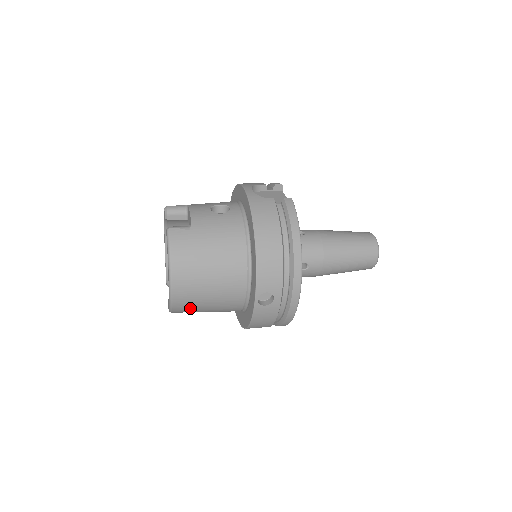
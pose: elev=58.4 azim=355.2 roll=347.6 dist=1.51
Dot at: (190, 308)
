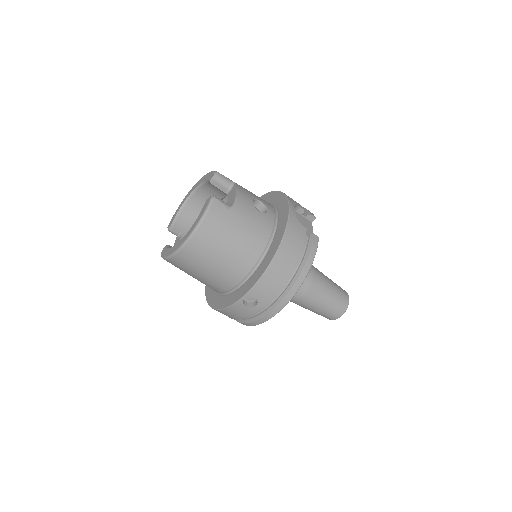
Dot at: (183, 267)
